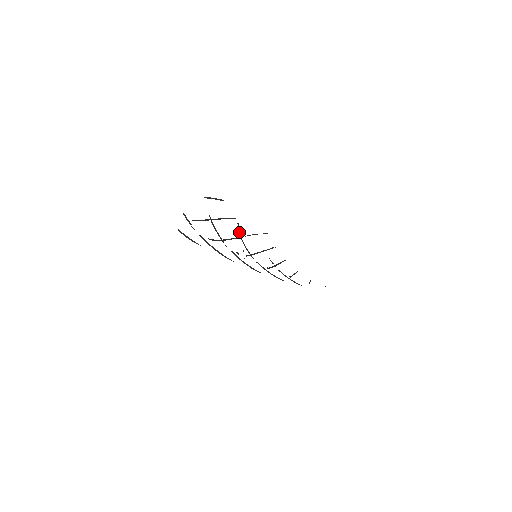
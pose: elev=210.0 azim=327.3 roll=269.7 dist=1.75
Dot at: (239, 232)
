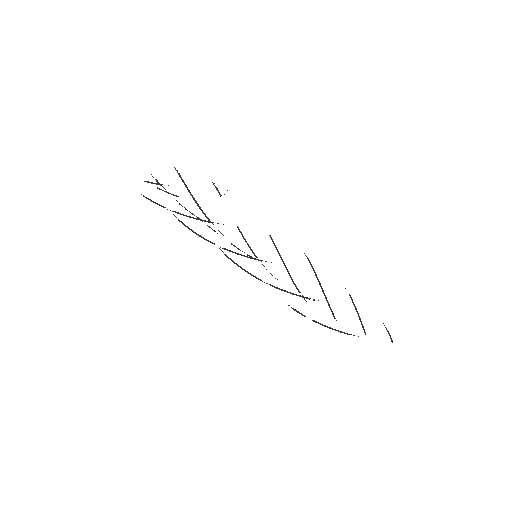
Dot at: occluded
